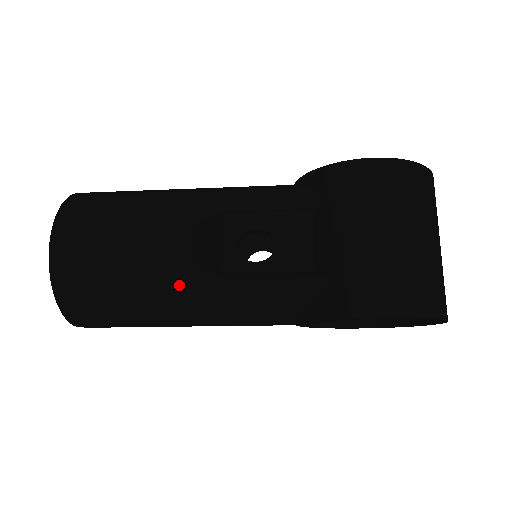
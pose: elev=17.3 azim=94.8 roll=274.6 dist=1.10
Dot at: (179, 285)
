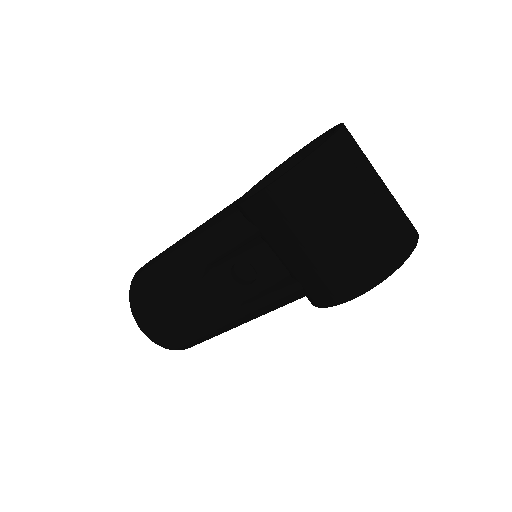
Dot at: (220, 323)
